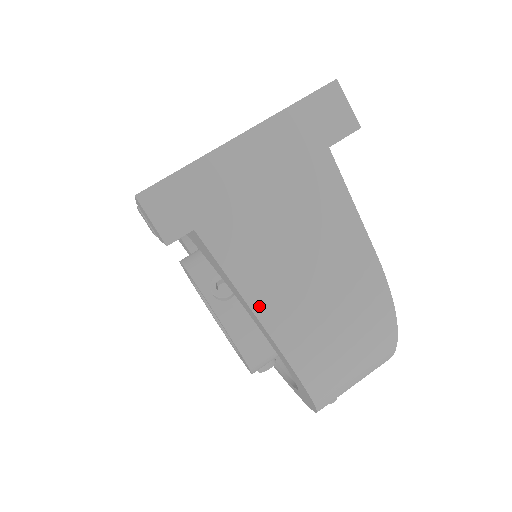
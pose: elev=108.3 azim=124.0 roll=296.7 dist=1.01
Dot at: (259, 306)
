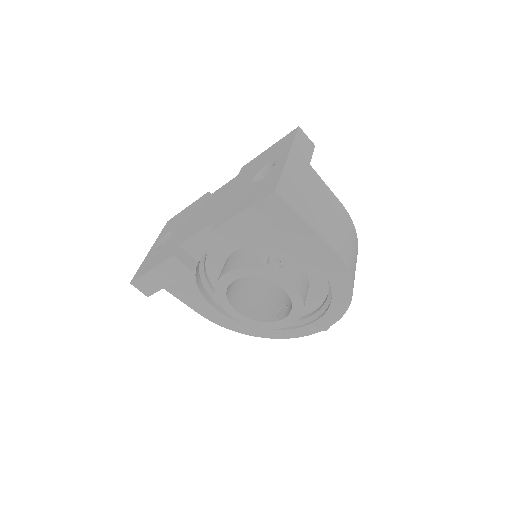
Dot at: (326, 239)
